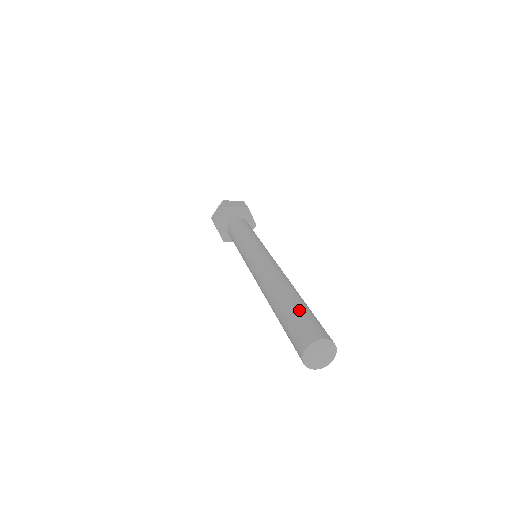
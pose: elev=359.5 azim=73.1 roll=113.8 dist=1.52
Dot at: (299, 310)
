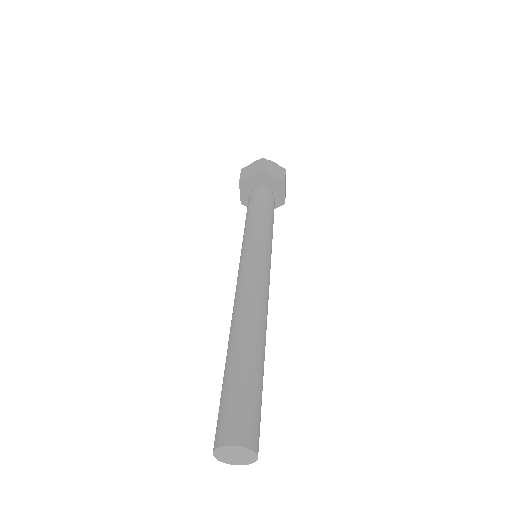
Dot at: (226, 385)
